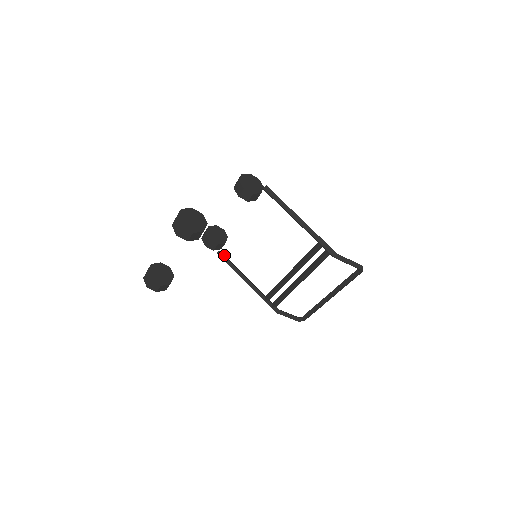
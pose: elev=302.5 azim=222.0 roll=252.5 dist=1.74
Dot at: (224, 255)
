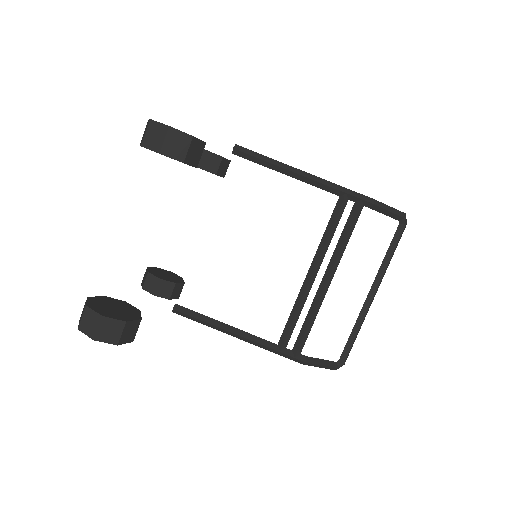
Dot at: (184, 310)
